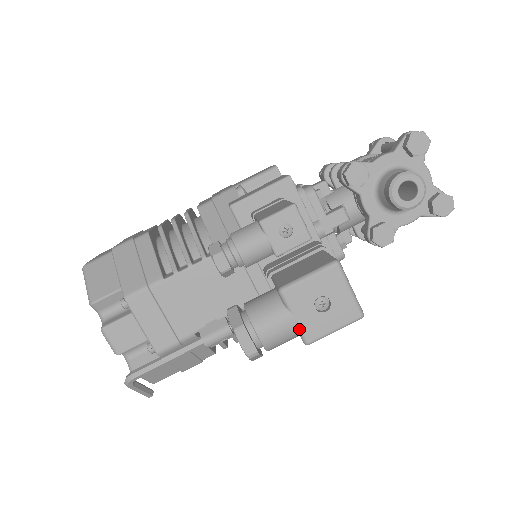
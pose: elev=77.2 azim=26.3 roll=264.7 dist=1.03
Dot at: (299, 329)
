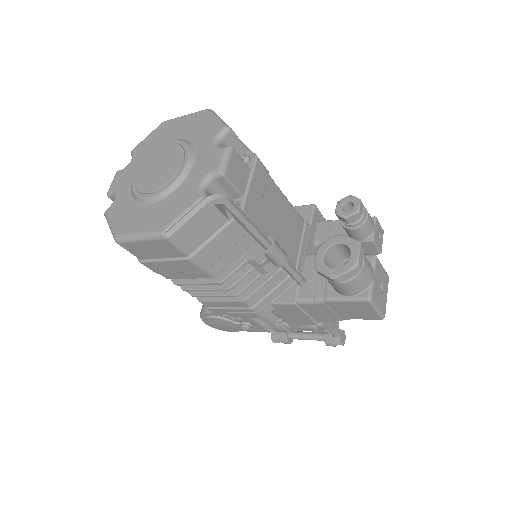
Dot at: (372, 286)
